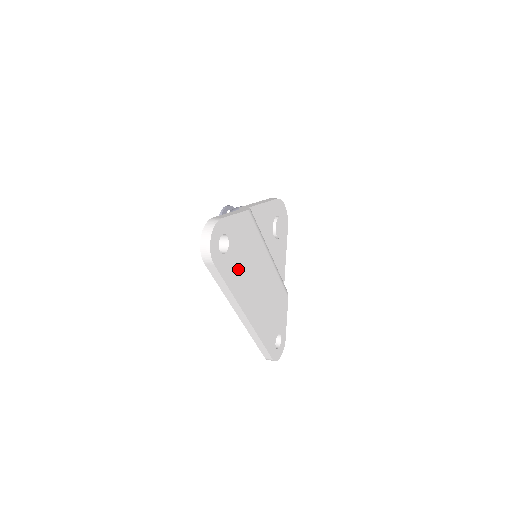
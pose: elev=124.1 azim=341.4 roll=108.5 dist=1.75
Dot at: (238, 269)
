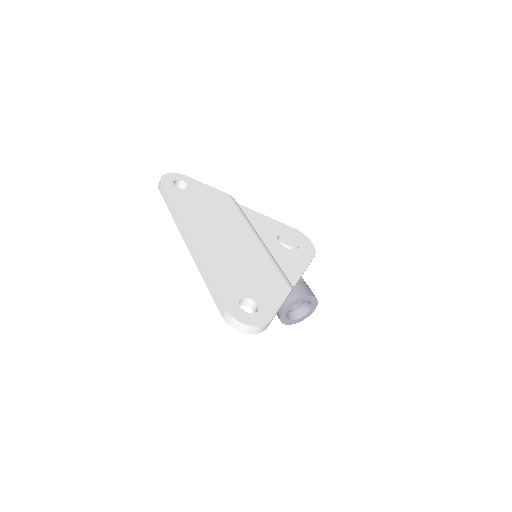
Dot at: (193, 205)
